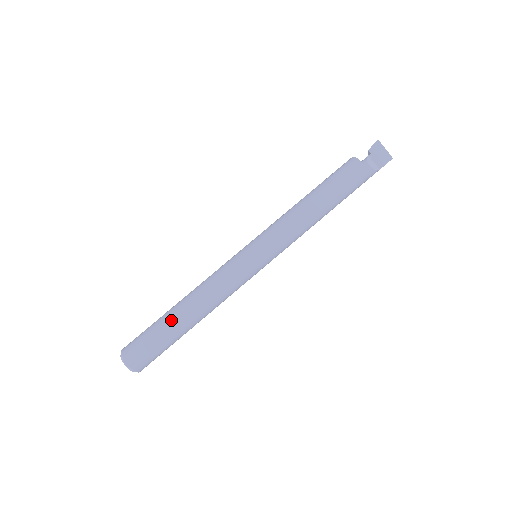
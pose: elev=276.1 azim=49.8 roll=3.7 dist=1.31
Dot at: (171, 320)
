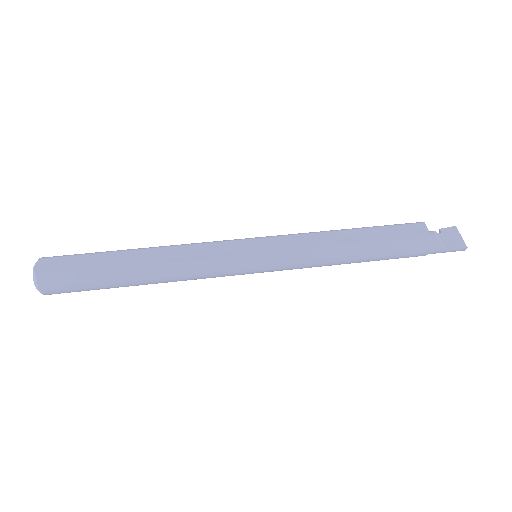
Dot at: (119, 254)
